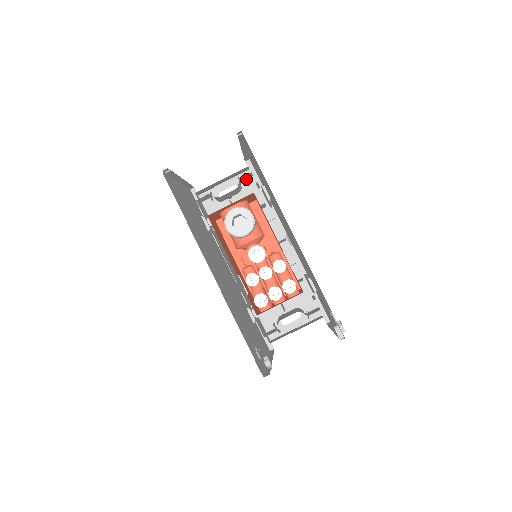
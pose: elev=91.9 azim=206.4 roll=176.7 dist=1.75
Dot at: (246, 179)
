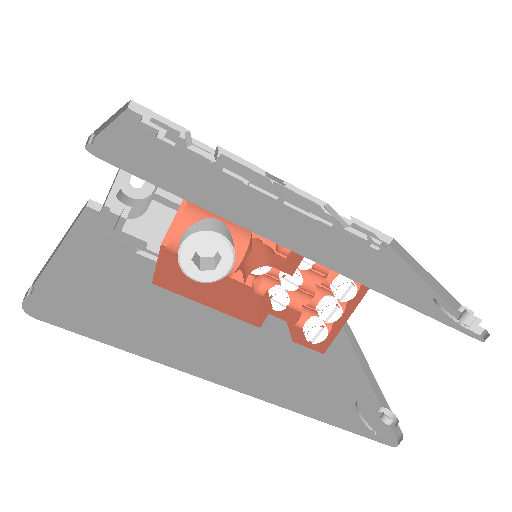
Dot at: occluded
